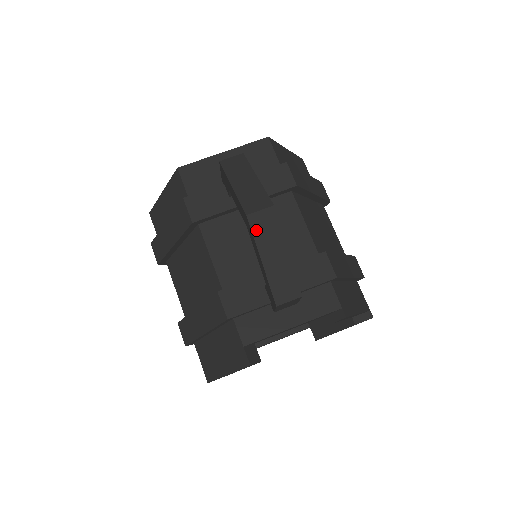
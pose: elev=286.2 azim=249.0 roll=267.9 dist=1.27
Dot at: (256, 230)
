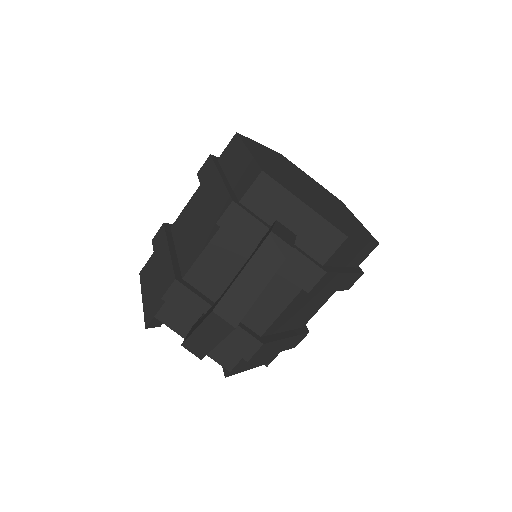
Dot at: (210, 320)
